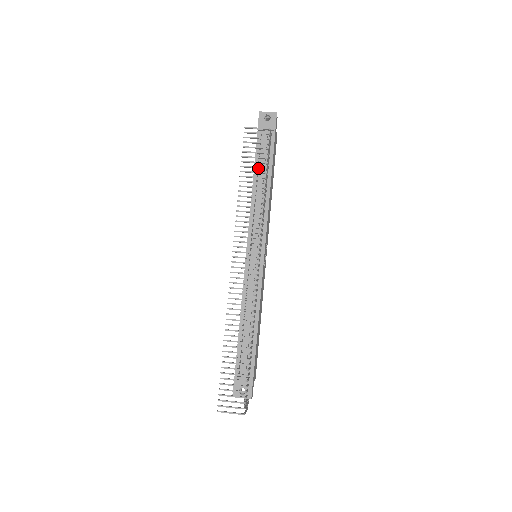
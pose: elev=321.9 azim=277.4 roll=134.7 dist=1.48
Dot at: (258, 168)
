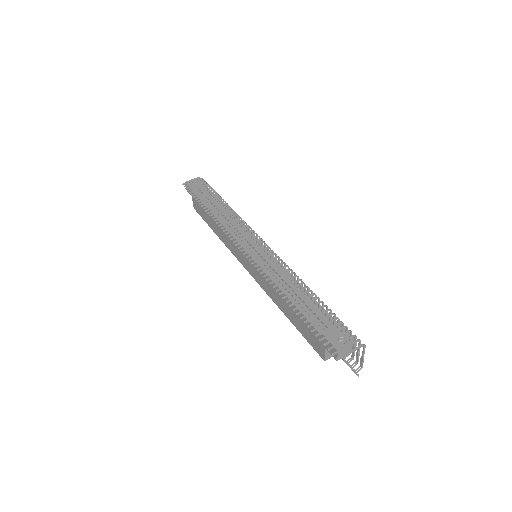
Dot at: occluded
